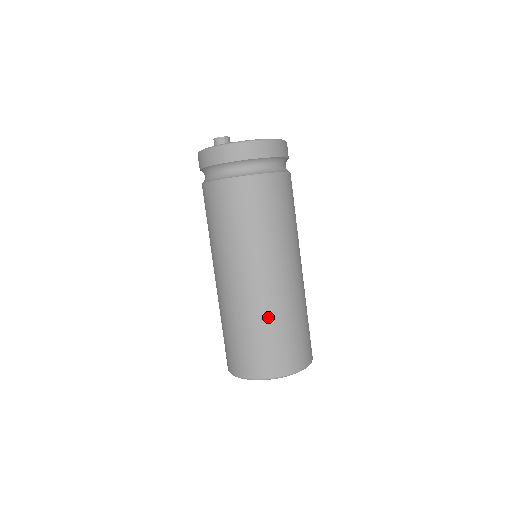
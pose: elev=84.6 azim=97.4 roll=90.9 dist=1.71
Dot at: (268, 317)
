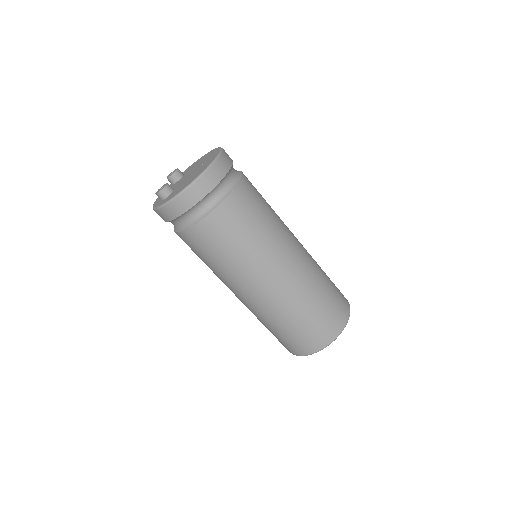
Dot at: (287, 314)
